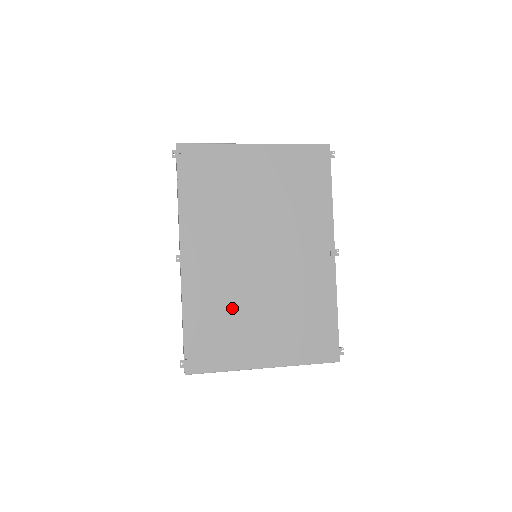
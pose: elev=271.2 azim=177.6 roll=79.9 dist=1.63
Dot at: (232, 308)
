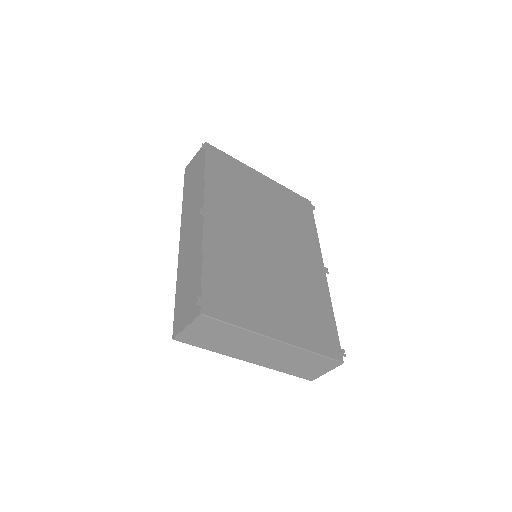
Dot at: (248, 273)
